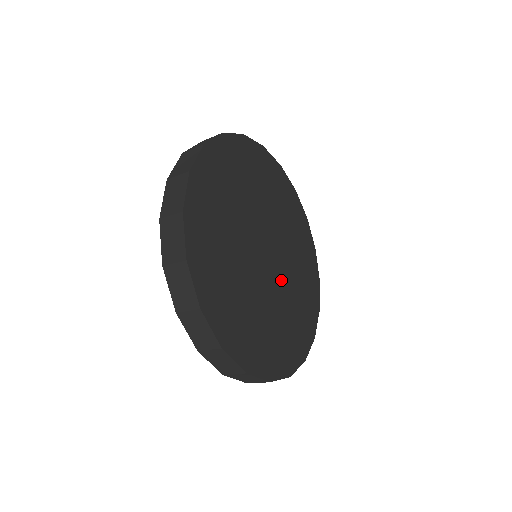
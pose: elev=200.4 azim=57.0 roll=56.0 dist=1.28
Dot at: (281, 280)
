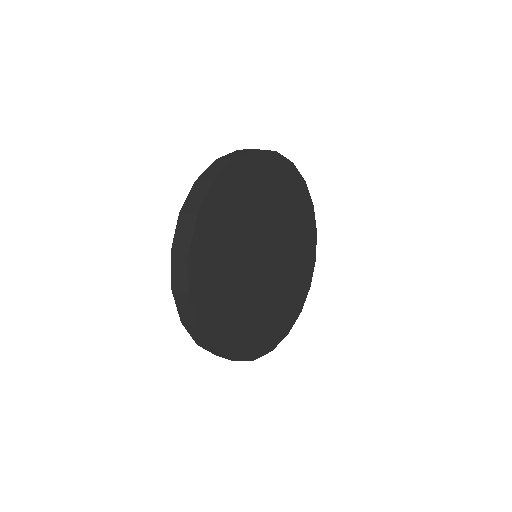
Dot at: (271, 281)
